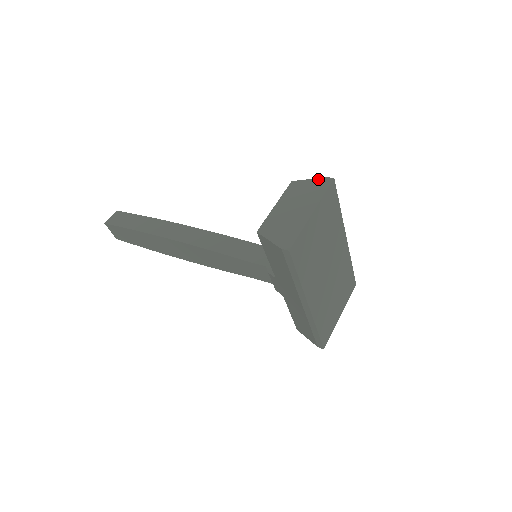
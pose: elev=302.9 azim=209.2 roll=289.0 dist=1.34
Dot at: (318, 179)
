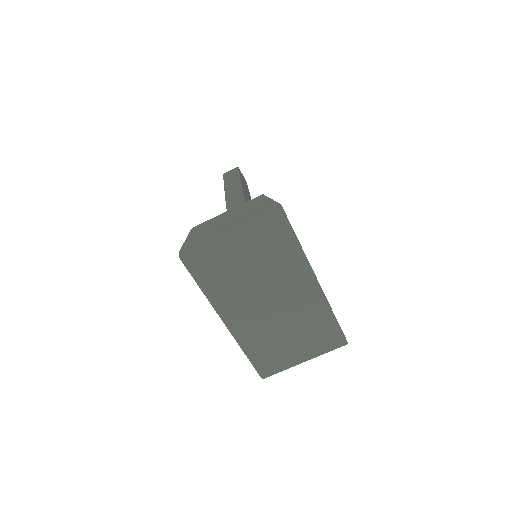
Dot at: (274, 202)
